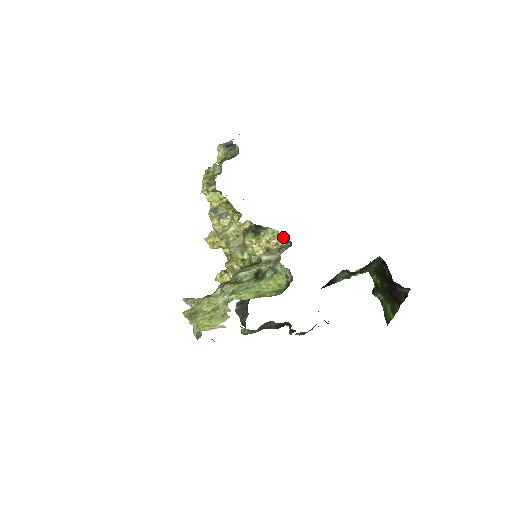
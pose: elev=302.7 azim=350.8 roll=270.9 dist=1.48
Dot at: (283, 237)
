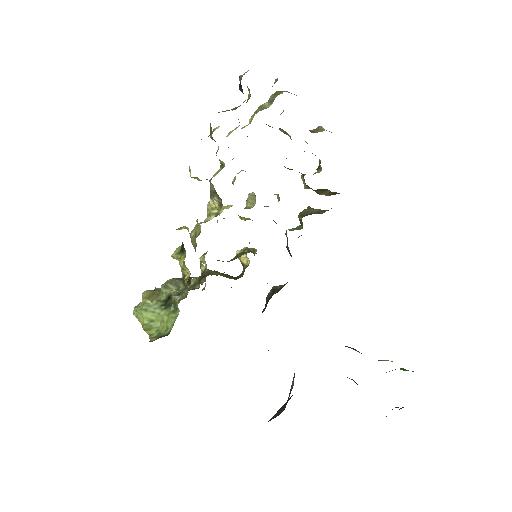
Dot at: occluded
